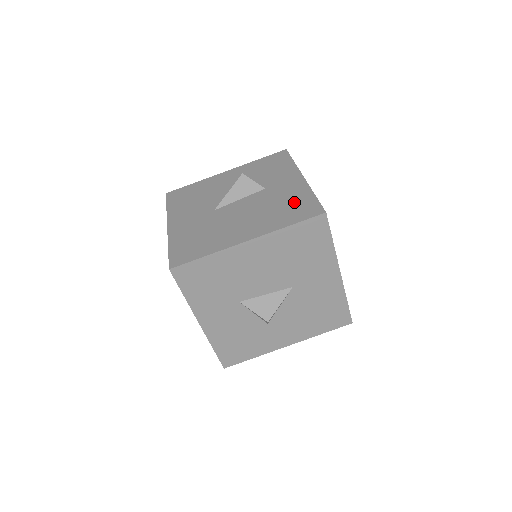
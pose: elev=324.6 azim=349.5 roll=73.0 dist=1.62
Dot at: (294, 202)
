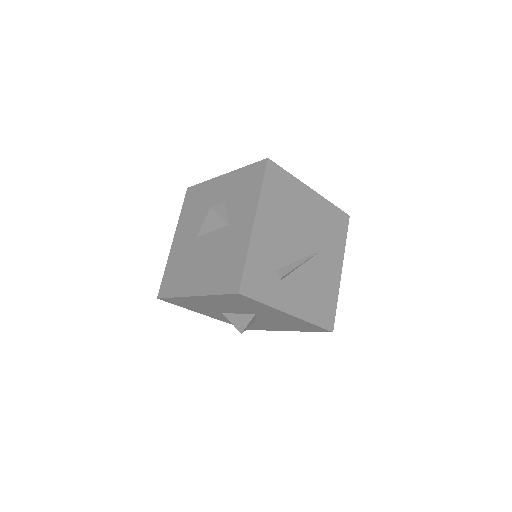
Dot at: (231, 262)
